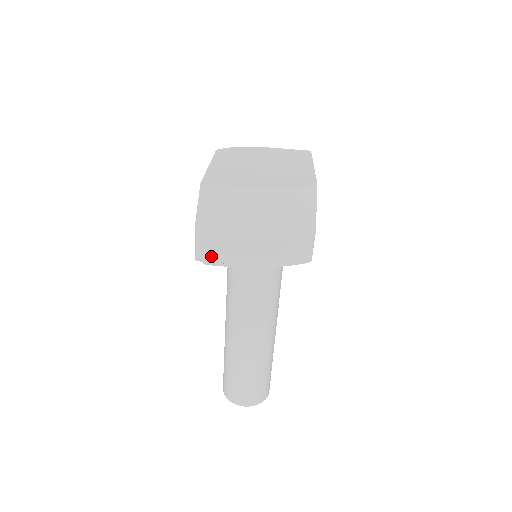
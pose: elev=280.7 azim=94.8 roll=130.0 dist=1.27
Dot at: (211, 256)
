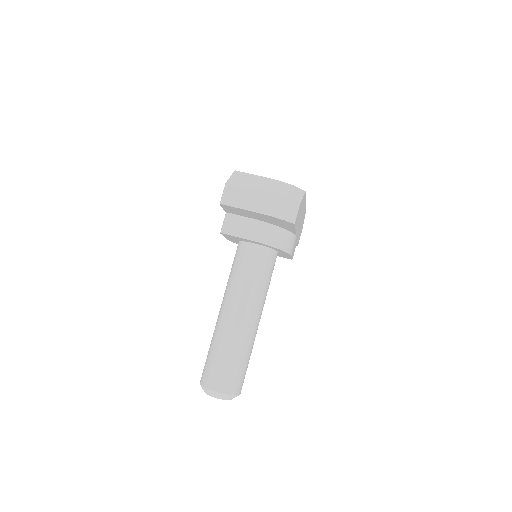
Dot at: (231, 202)
